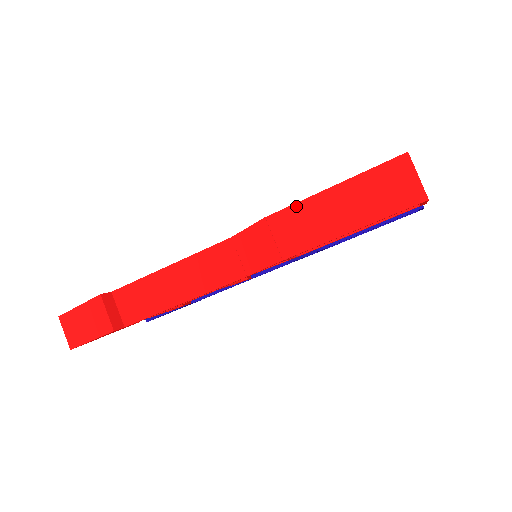
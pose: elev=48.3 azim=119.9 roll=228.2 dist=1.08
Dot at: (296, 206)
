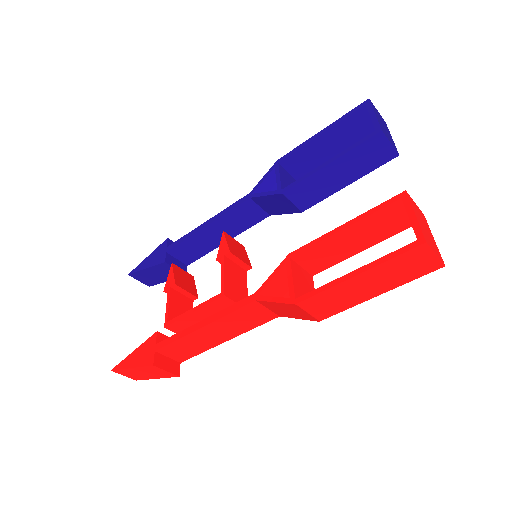
Dot at: (324, 293)
